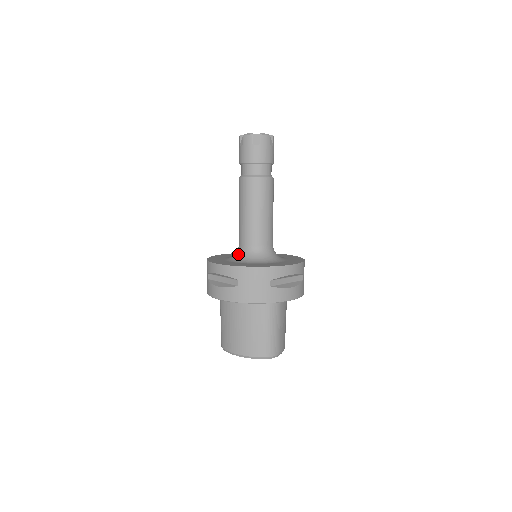
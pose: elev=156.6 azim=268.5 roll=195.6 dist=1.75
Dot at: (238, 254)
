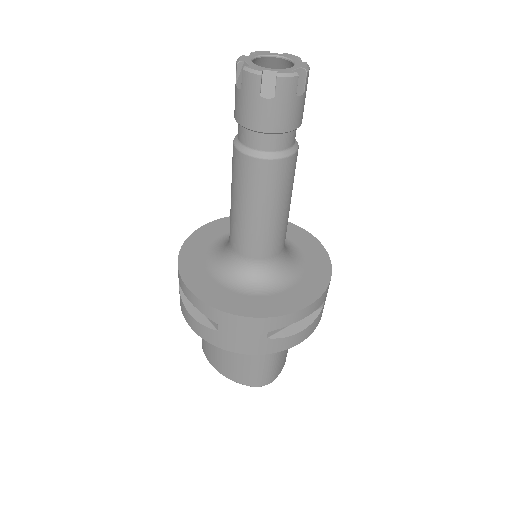
Dot at: (226, 260)
